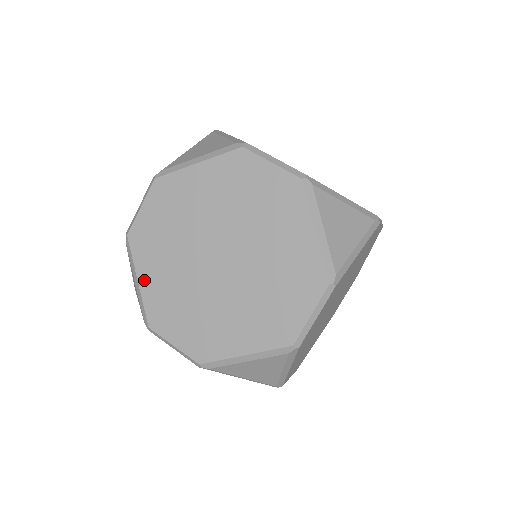
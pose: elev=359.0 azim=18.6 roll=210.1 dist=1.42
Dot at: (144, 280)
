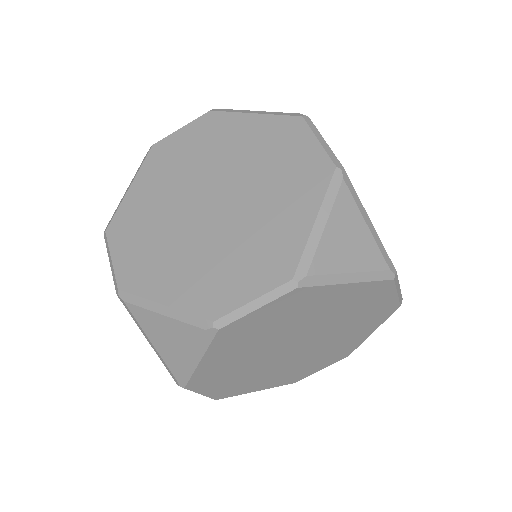
Dot at: (208, 361)
